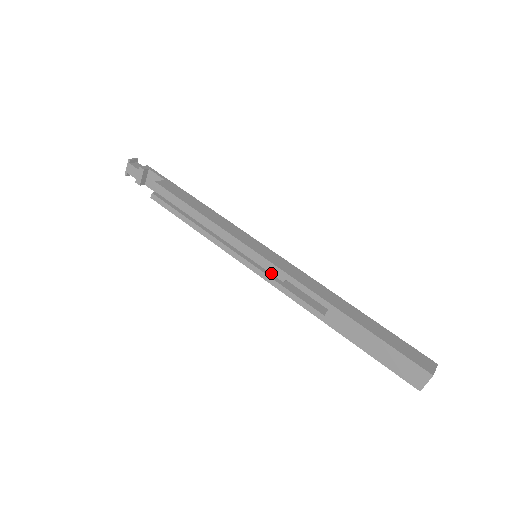
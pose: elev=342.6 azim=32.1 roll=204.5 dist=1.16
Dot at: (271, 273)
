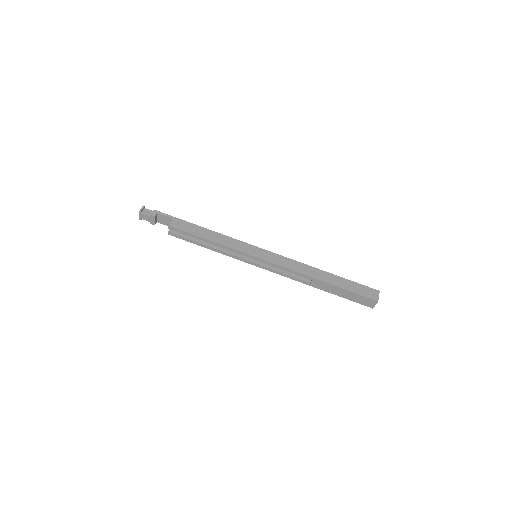
Dot at: (269, 265)
